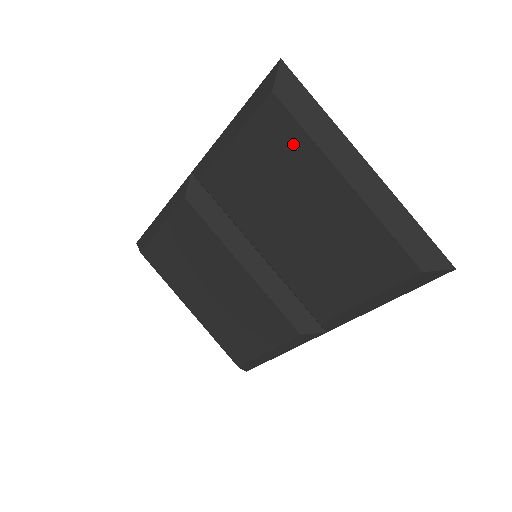
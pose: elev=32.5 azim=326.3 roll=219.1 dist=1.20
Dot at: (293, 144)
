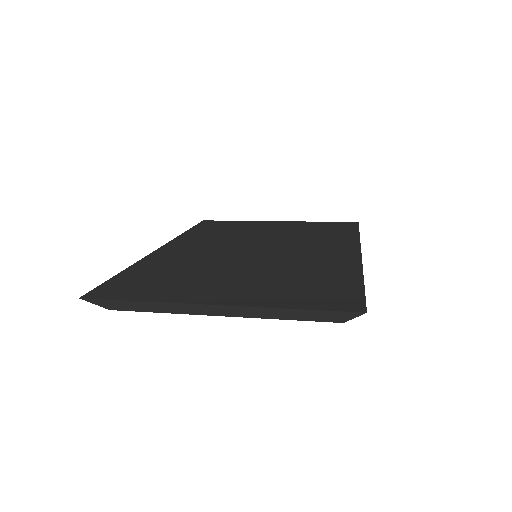
Dot at: occluded
